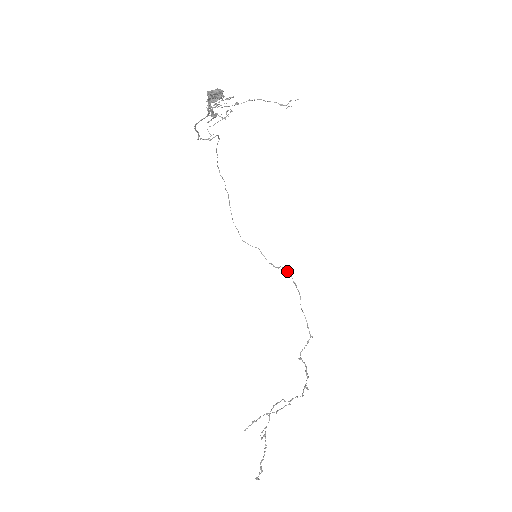
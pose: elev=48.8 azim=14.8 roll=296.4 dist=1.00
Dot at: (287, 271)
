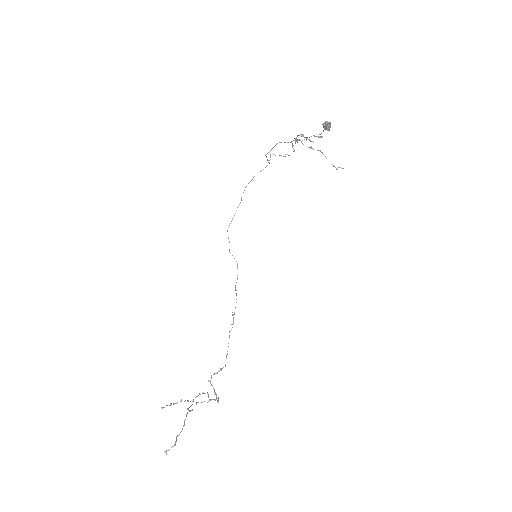
Dot at: (236, 299)
